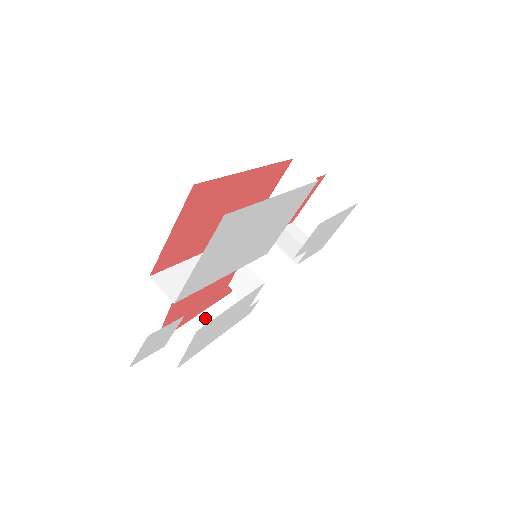
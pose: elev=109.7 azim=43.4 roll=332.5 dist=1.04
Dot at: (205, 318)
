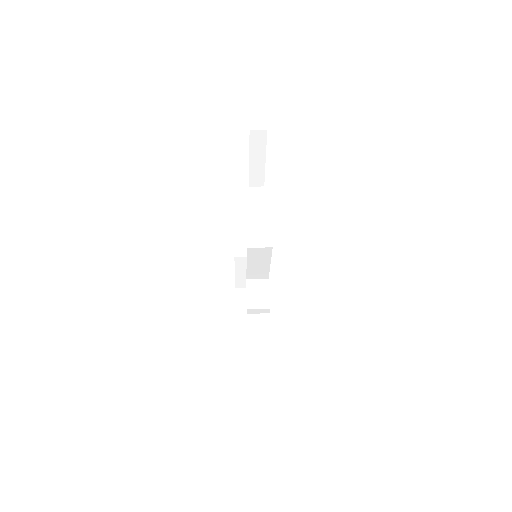
Dot at: occluded
